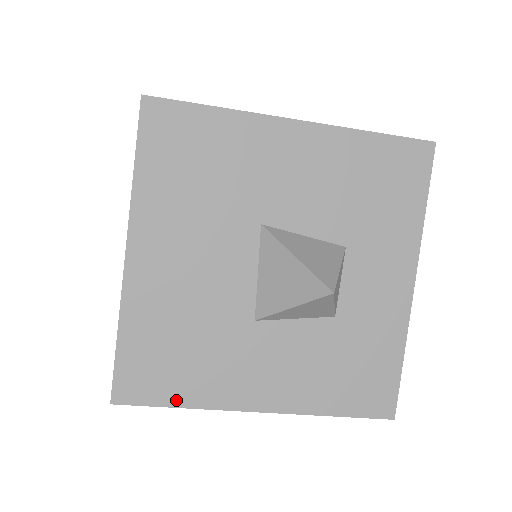
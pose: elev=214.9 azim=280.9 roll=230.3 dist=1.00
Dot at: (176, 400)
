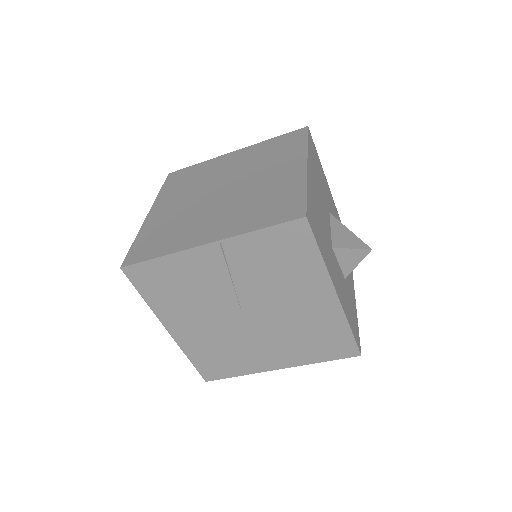
Dot at: (320, 249)
